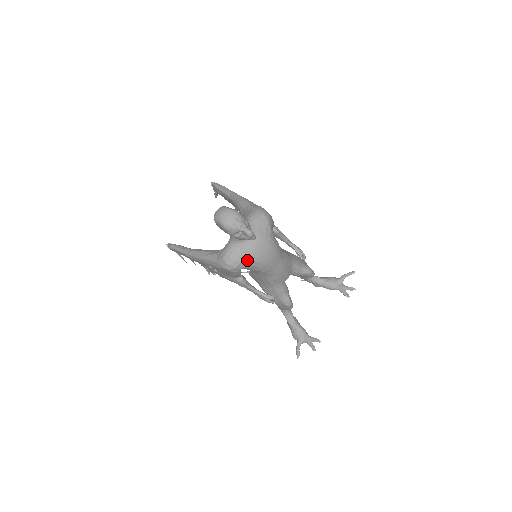
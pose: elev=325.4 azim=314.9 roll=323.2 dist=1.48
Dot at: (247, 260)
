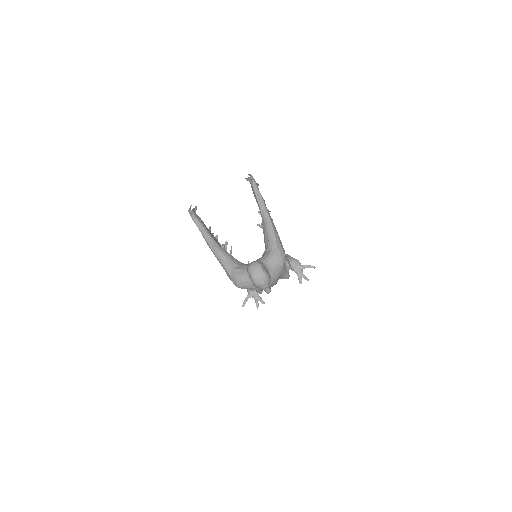
Dot at: (253, 288)
